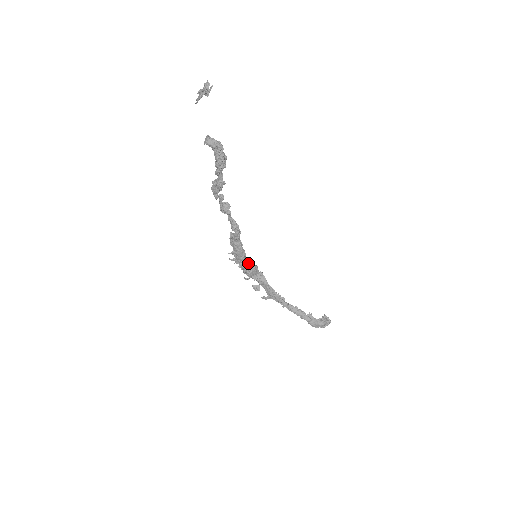
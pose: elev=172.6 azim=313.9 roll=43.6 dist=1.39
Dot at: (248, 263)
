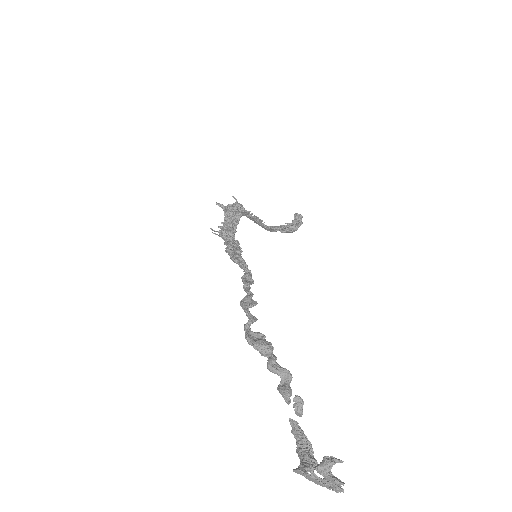
Dot at: (235, 229)
